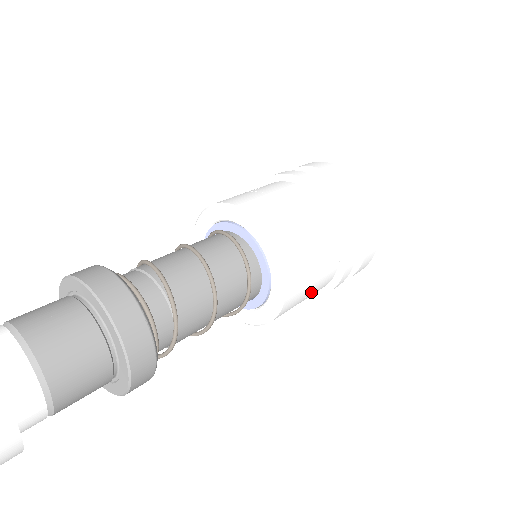
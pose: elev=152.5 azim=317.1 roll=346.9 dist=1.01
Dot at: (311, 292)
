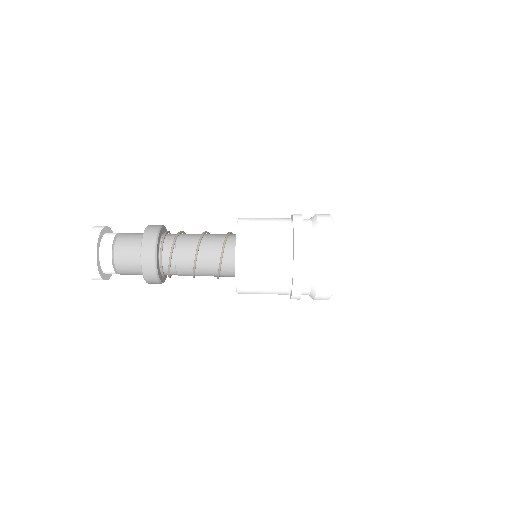
Dot at: (268, 258)
